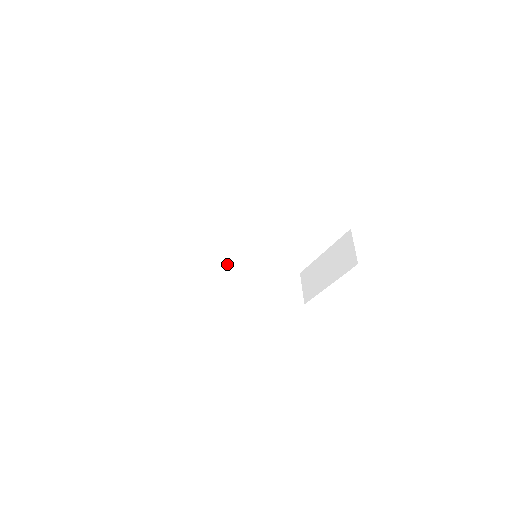
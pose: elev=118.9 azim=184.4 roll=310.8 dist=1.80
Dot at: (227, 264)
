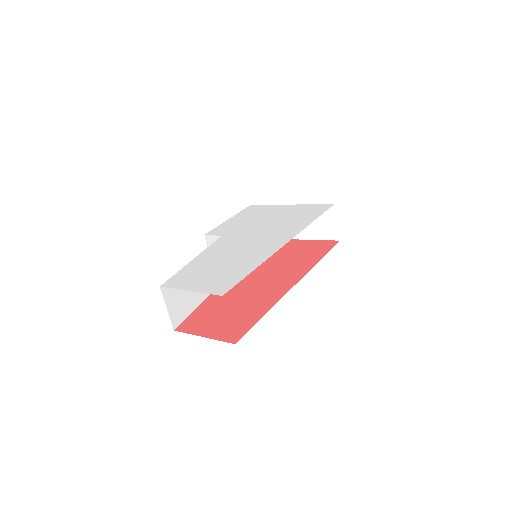
Dot at: occluded
